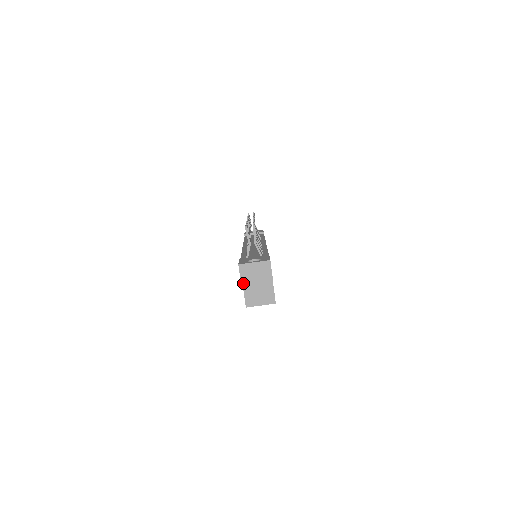
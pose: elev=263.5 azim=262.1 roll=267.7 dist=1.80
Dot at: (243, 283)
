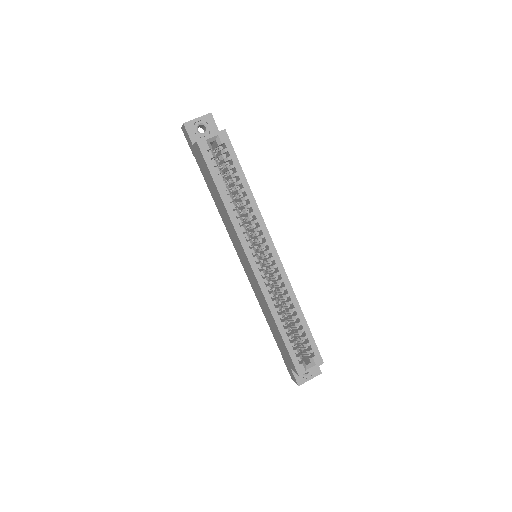
Dot at: (185, 124)
